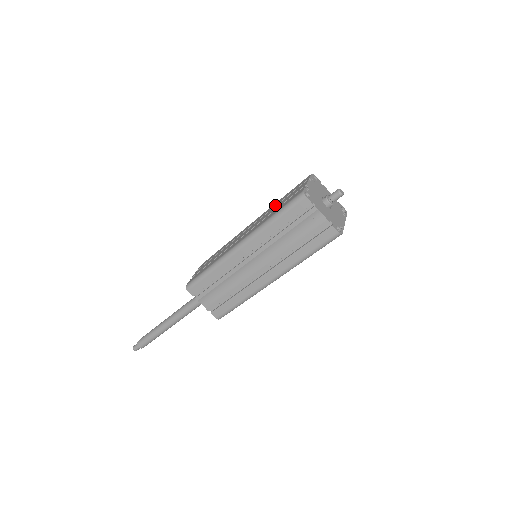
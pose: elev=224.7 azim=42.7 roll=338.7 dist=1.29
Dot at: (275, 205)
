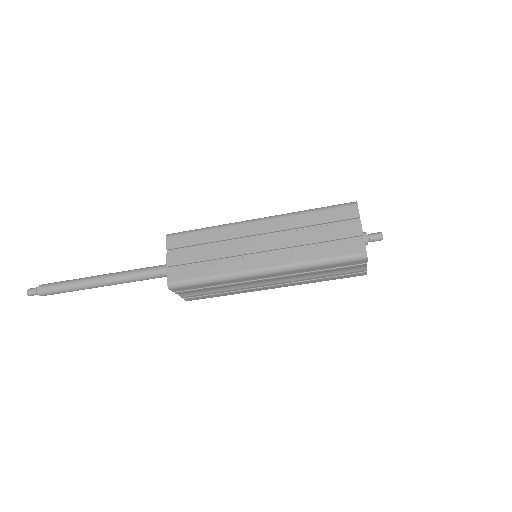
Dot at: (306, 224)
